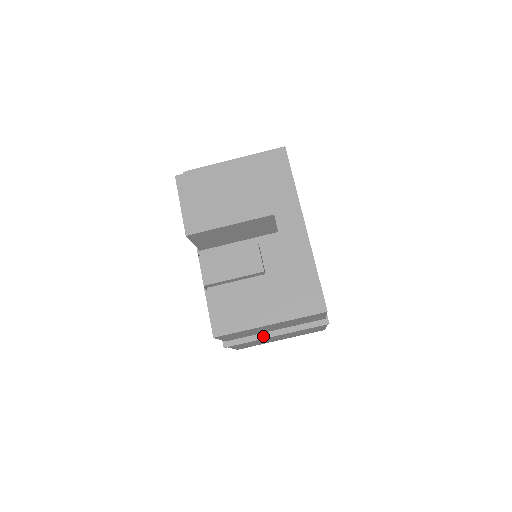
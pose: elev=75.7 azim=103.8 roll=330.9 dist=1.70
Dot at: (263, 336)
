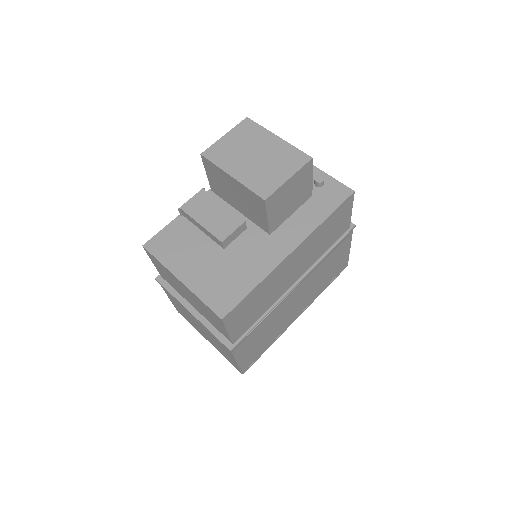
Dot at: (184, 302)
